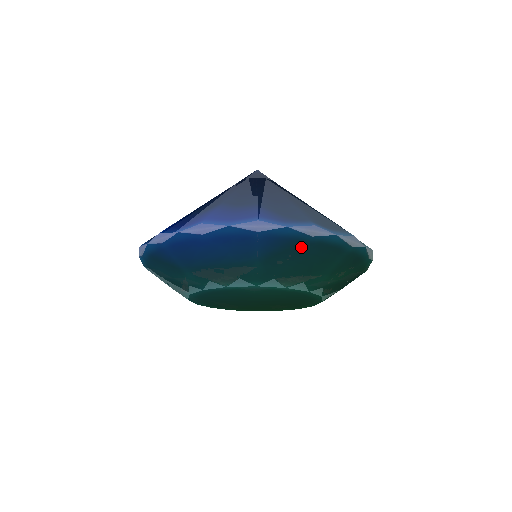
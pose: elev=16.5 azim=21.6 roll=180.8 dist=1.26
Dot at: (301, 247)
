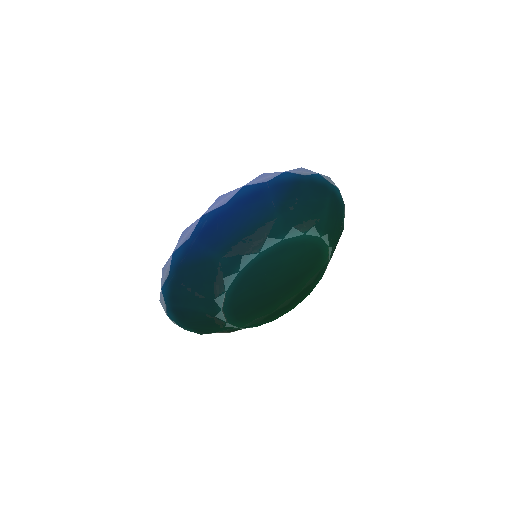
Dot at: (301, 188)
